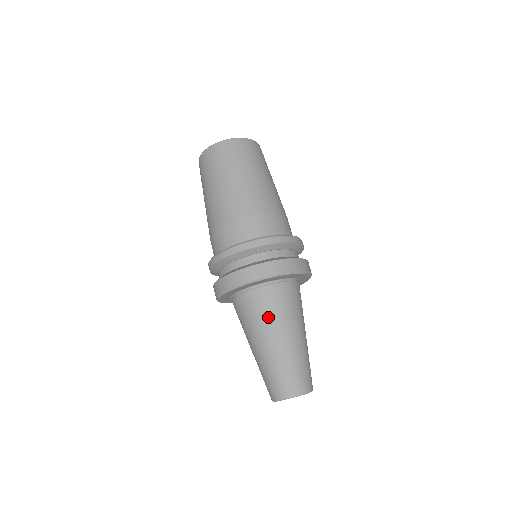
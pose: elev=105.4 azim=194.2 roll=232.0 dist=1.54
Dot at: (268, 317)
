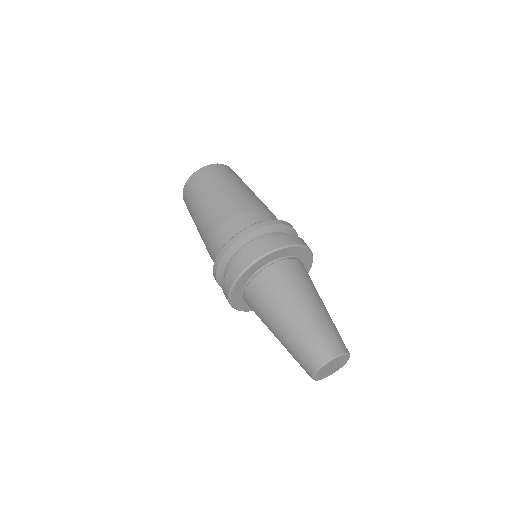
Dot at: (311, 283)
